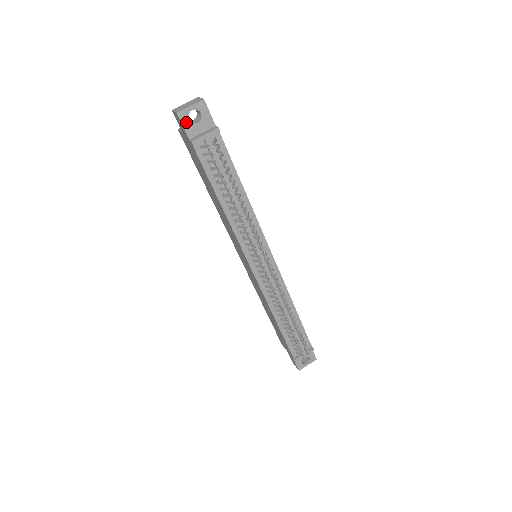
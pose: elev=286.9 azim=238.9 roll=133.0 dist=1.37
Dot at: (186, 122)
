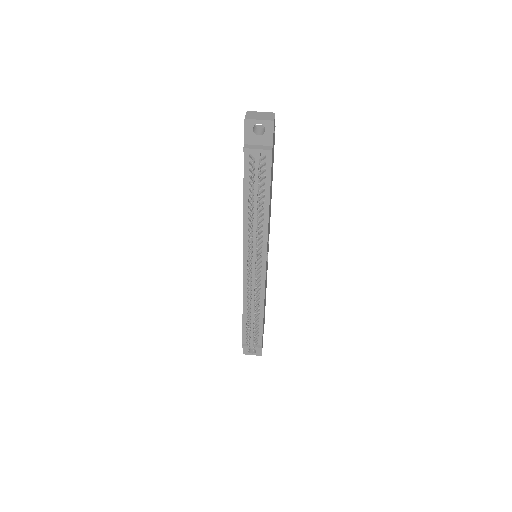
Dot at: (249, 130)
